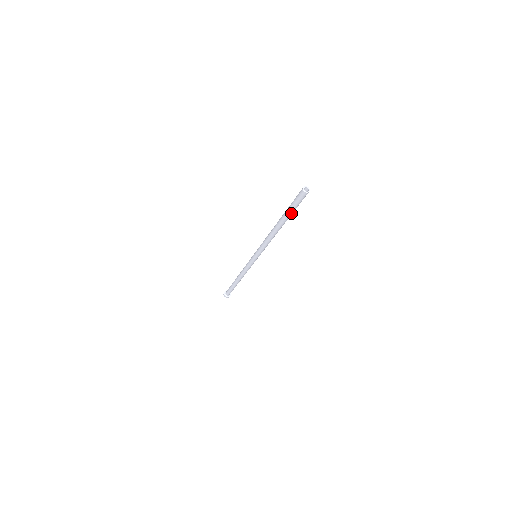
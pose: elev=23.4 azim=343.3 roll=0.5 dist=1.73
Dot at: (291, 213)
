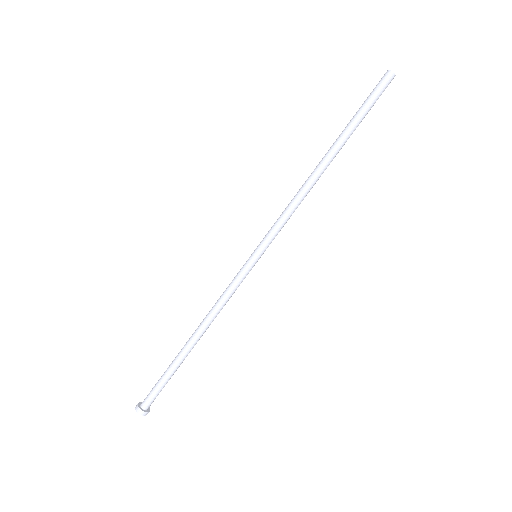
Dot at: (357, 123)
